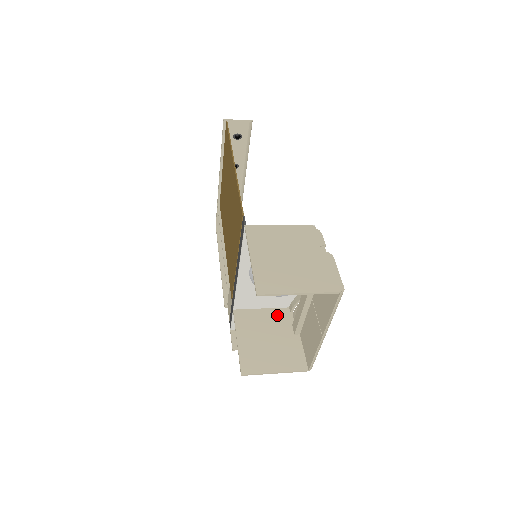
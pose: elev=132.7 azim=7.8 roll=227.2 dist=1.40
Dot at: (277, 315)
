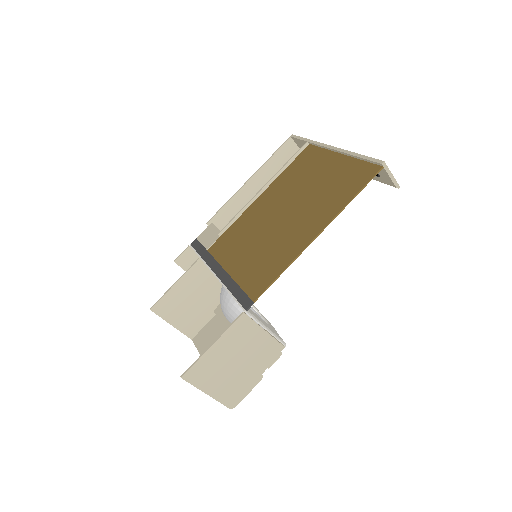
Dot at: occluded
